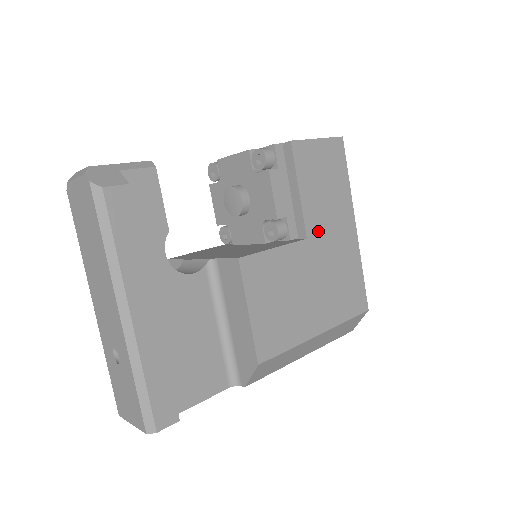
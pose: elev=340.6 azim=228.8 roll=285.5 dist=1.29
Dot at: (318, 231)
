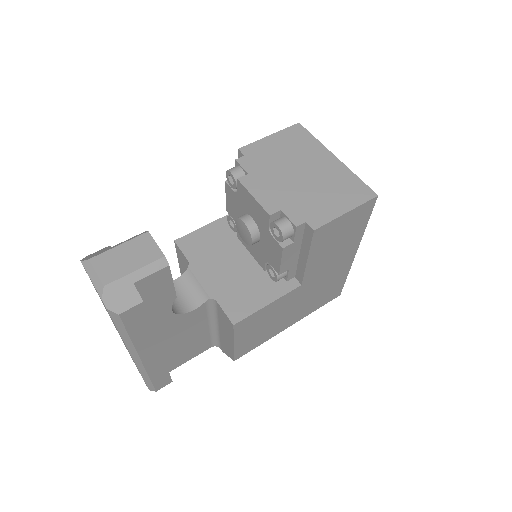
Dot at: (315, 275)
